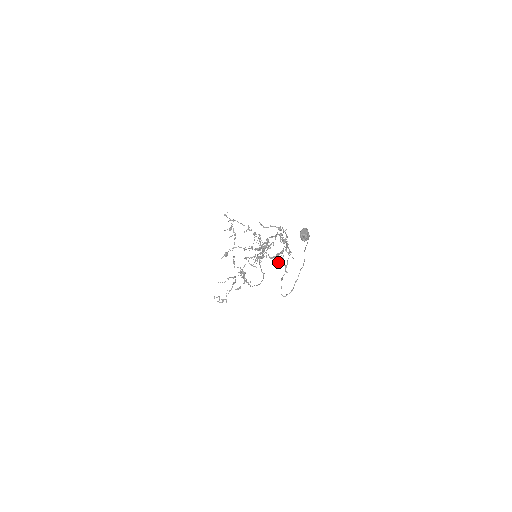
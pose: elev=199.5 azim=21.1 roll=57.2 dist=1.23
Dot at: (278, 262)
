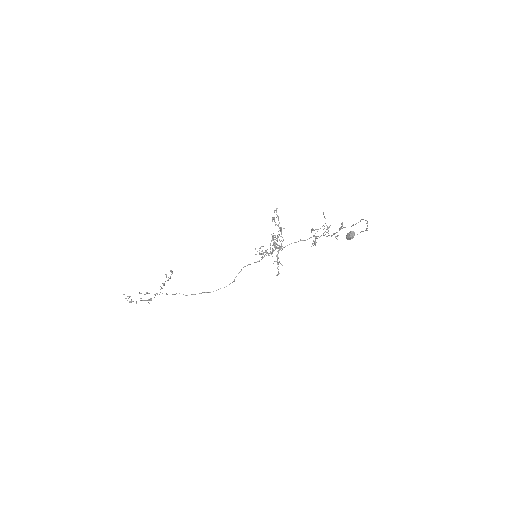
Dot at: occluded
